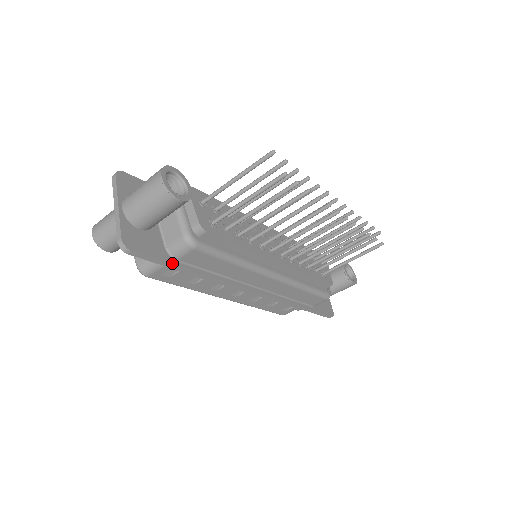
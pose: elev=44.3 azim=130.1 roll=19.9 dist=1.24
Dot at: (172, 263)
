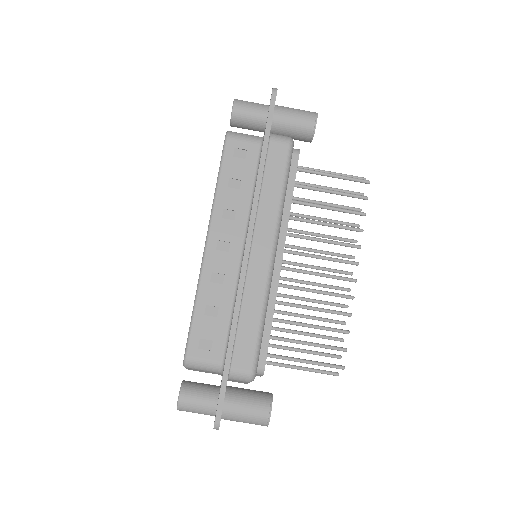
Dot at: occluded
